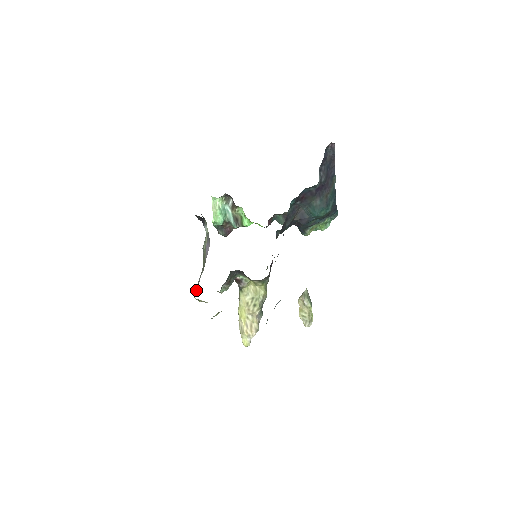
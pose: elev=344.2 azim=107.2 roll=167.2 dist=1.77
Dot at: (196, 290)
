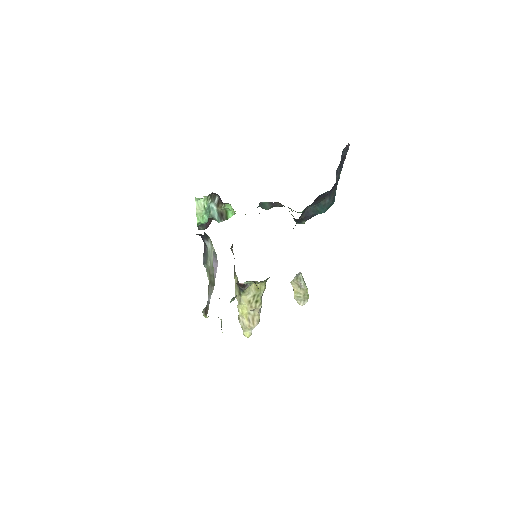
Dot at: (206, 309)
